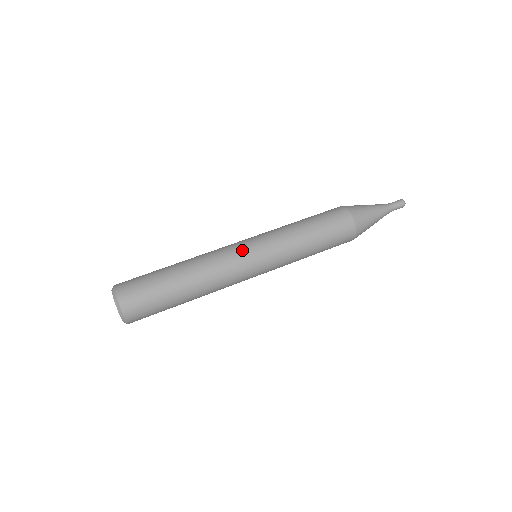
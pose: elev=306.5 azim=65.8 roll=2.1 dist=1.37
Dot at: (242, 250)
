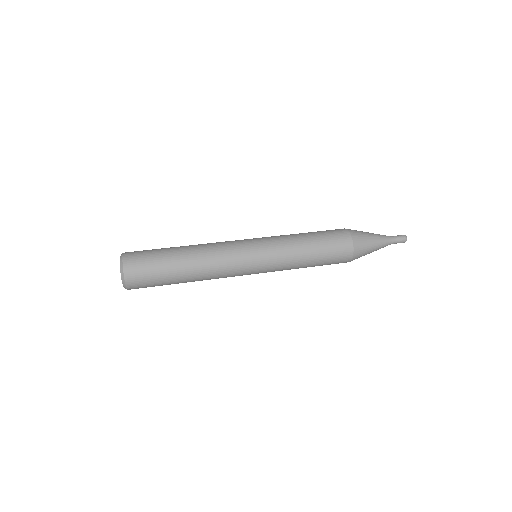
Dot at: (244, 249)
